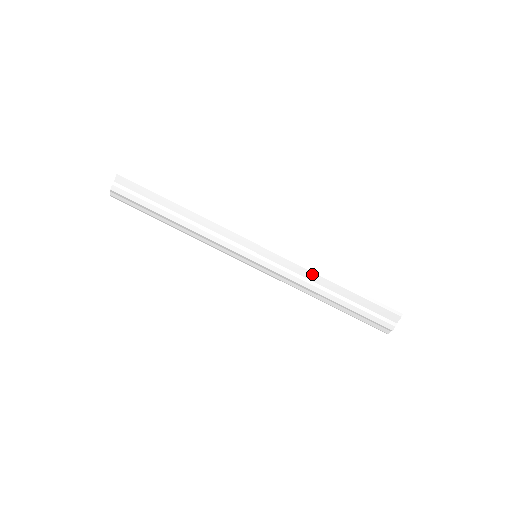
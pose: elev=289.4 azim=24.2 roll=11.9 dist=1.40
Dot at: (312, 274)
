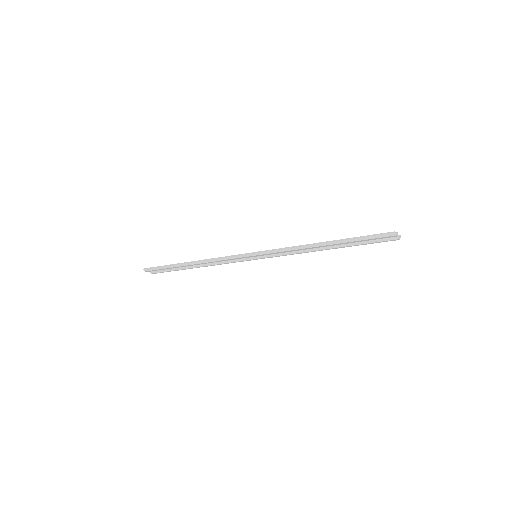
Dot at: occluded
